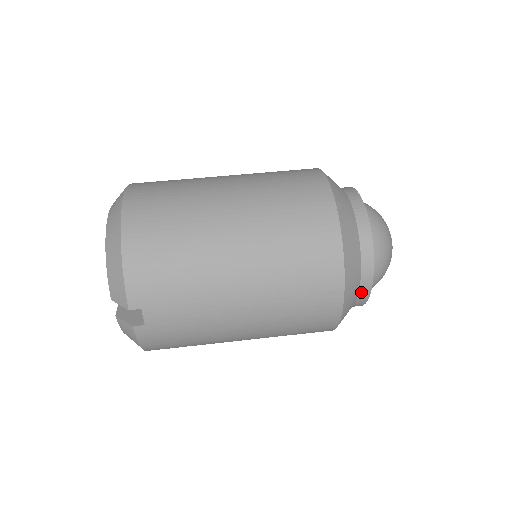
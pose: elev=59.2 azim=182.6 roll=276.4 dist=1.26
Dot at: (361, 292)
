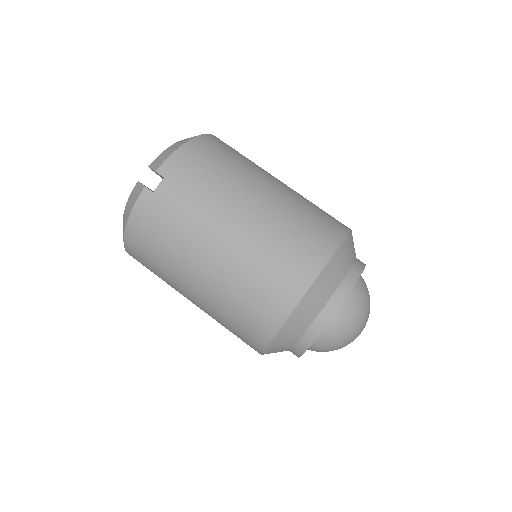
Dot at: (318, 320)
